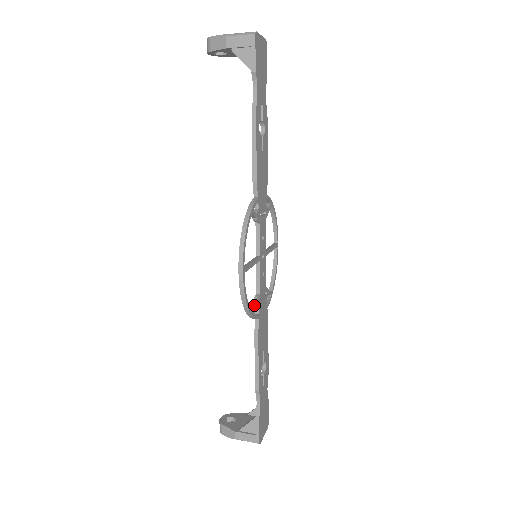
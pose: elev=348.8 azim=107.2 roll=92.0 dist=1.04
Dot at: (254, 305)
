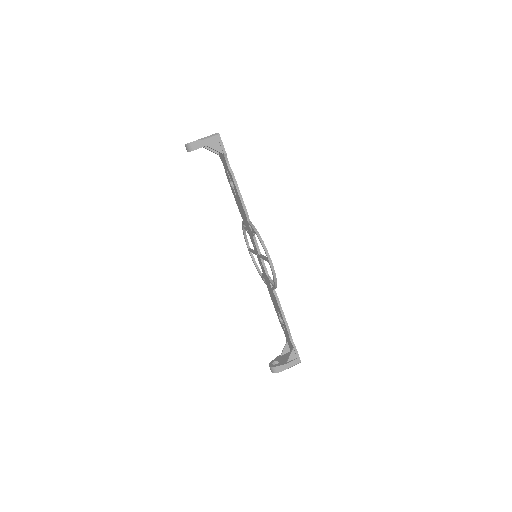
Dot at: (272, 281)
